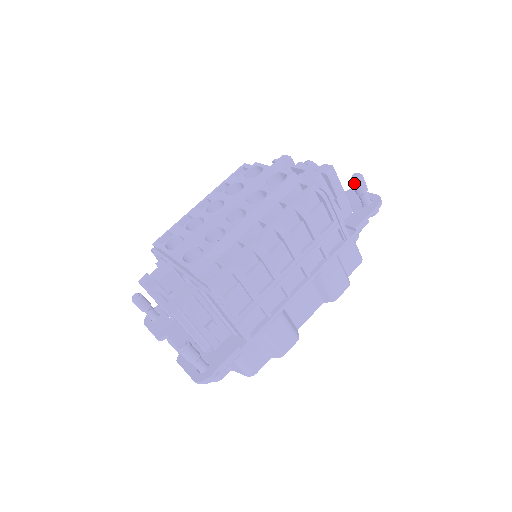
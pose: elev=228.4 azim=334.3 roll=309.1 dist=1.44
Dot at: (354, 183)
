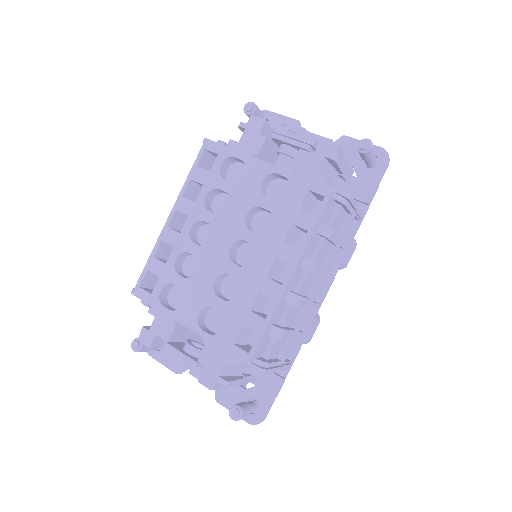
Dot at: (363, 154)
